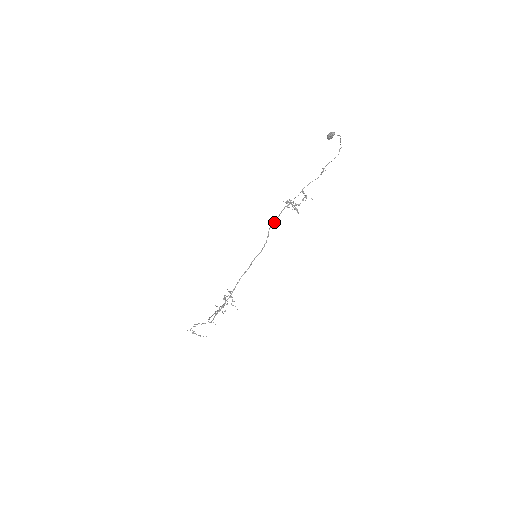
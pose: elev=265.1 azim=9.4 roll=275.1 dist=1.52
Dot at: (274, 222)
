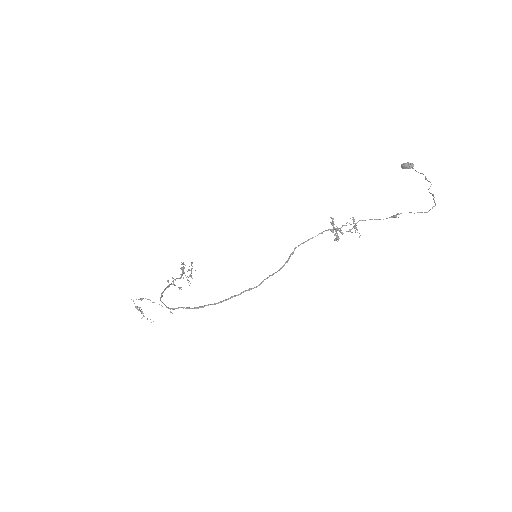
Dot at: (307, 240)
